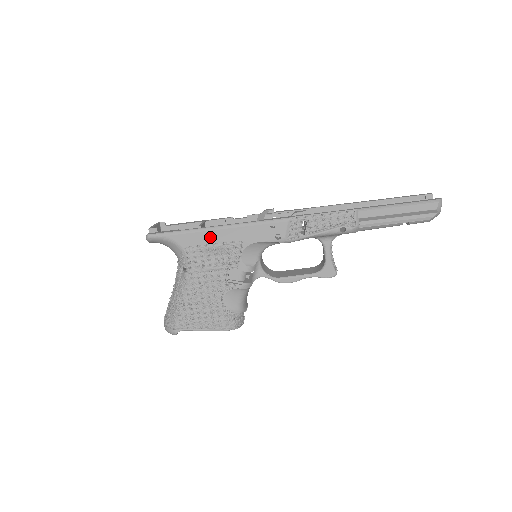
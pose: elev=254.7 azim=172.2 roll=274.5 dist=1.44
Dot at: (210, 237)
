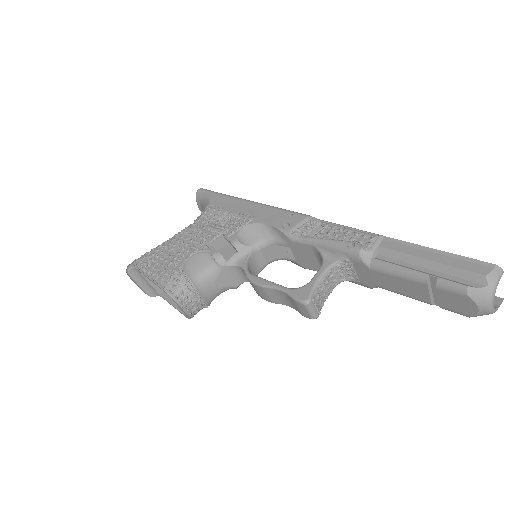
Dot at: (236, 205)
